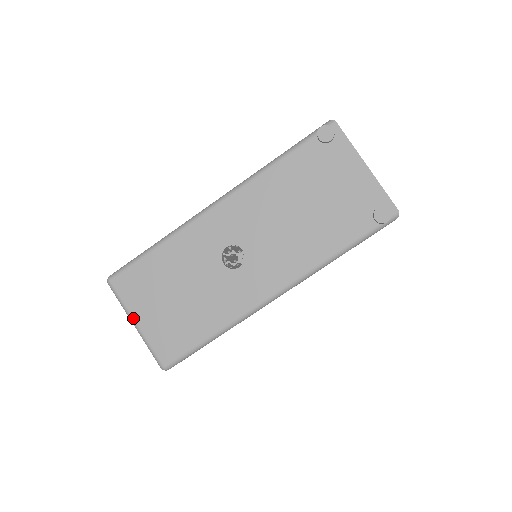
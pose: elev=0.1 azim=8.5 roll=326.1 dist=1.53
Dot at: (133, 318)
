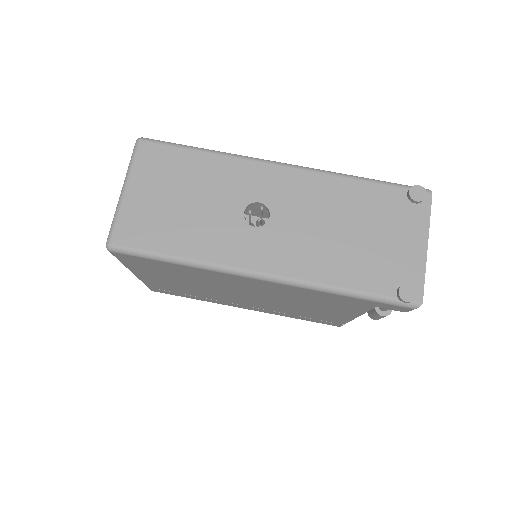
Dot at: (128, 184)
